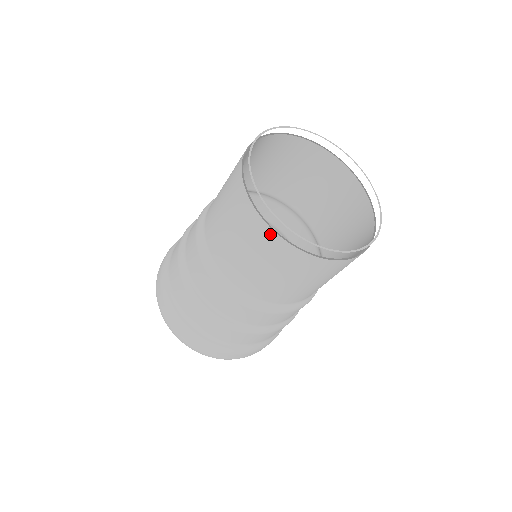
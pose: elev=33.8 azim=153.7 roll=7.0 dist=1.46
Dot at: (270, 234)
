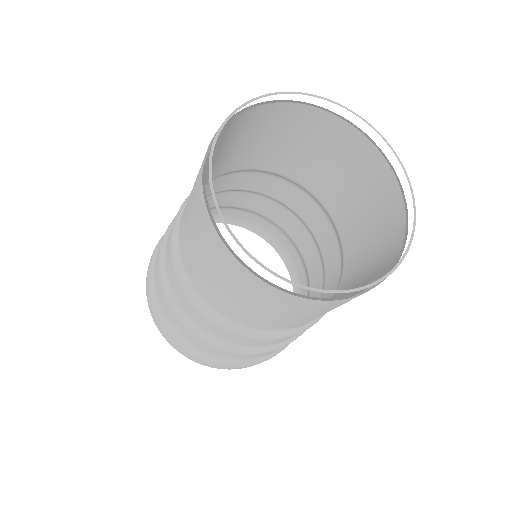
Dot at: (212, 230)
